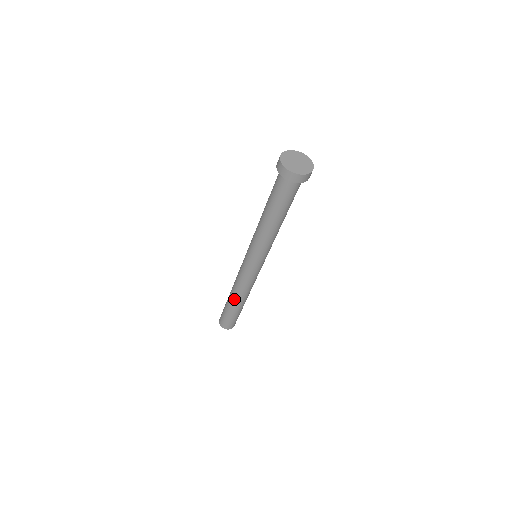
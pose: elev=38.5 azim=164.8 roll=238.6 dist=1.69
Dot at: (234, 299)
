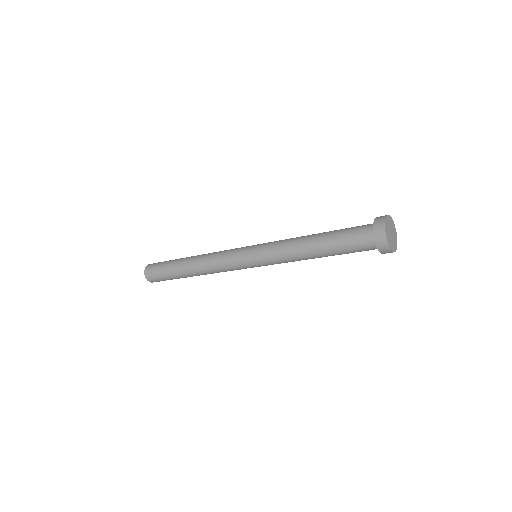
Dot at: (191, 269)
